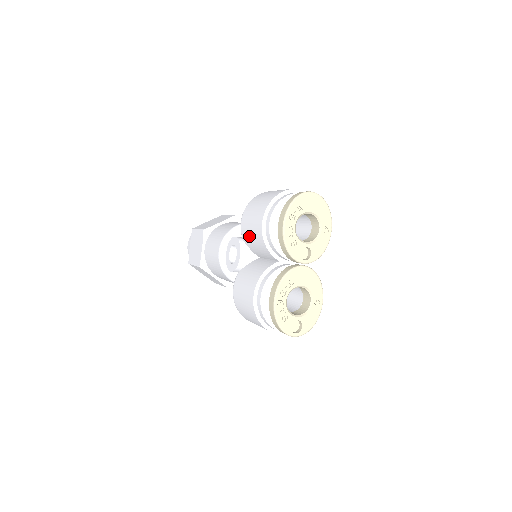
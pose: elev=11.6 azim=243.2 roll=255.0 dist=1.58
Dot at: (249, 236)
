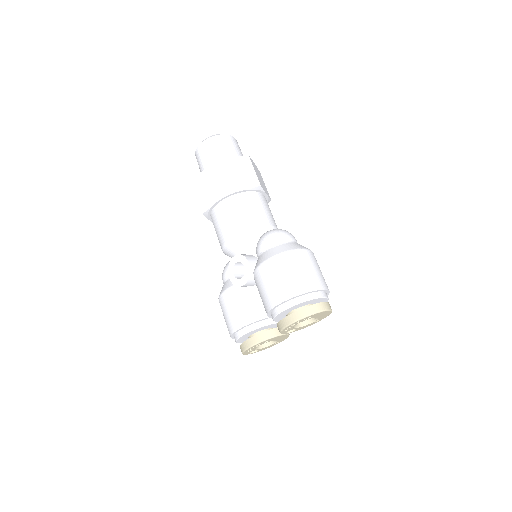
Dot at: (260, 286)
